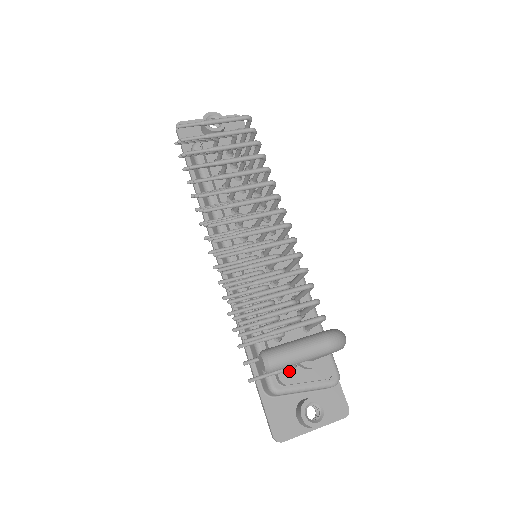
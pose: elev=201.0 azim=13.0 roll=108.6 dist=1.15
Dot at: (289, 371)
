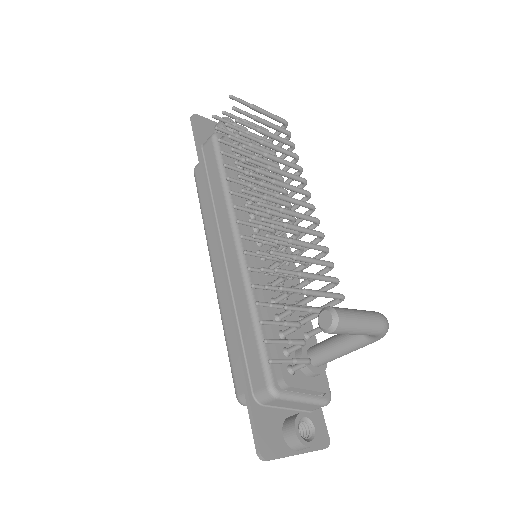
Dot at: (293, 372)
